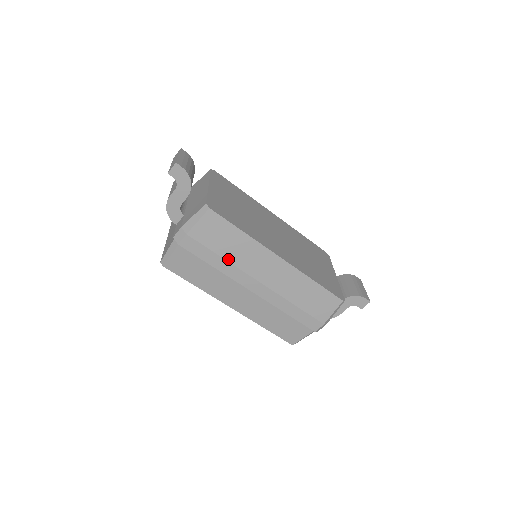
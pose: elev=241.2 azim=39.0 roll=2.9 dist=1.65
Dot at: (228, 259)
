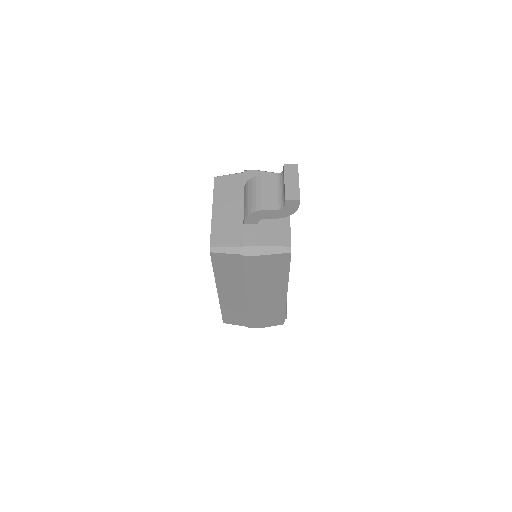
Dot at: (260, 279)
